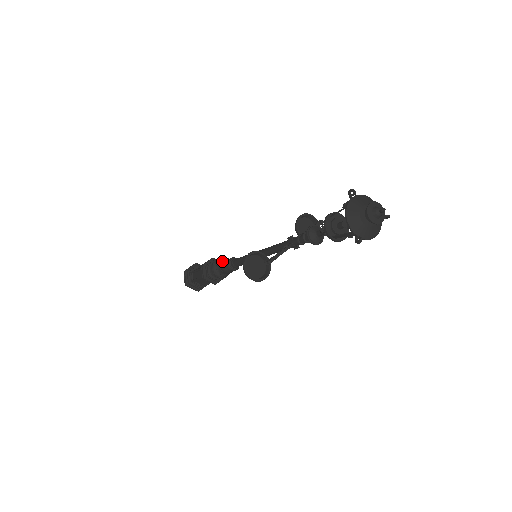
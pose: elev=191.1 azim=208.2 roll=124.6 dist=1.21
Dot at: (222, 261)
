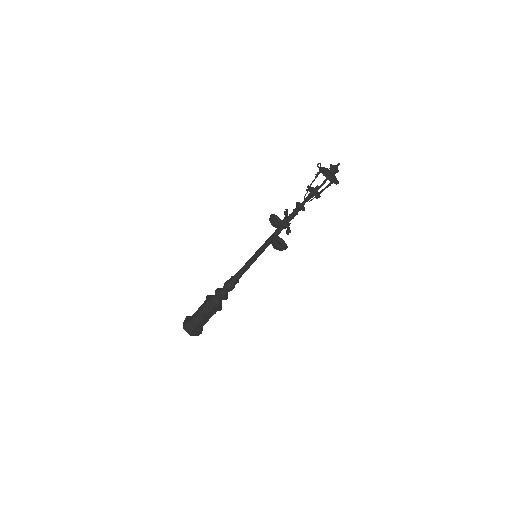
Dot at: (225, 284)
